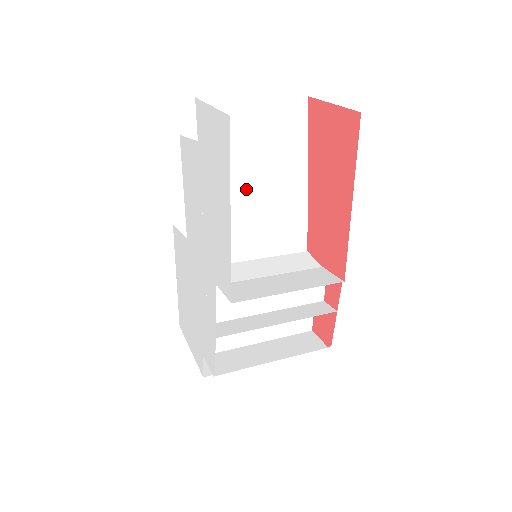
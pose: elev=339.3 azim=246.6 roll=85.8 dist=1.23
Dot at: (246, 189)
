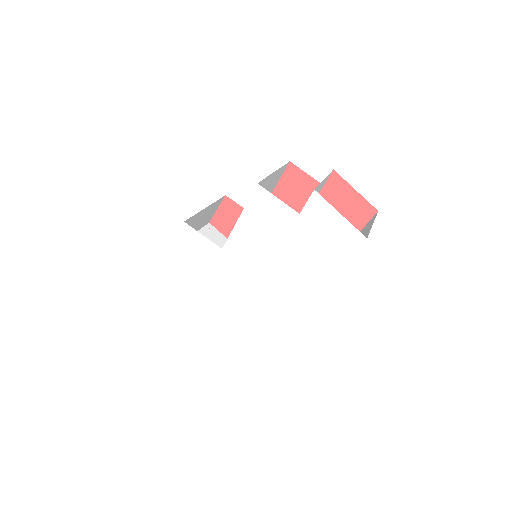
Dot at: occluded
